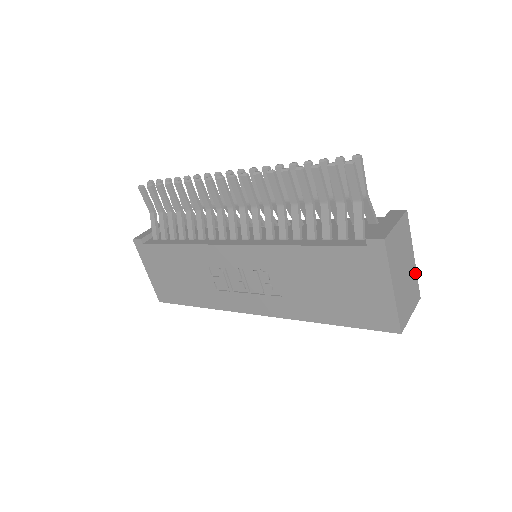
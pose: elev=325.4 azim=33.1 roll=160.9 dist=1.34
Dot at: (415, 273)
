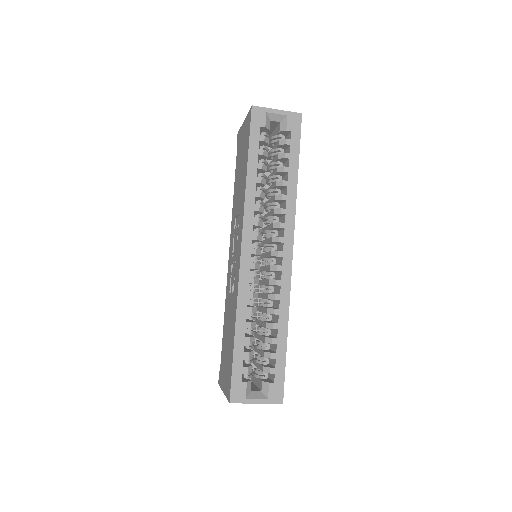
Dot at: occluded
